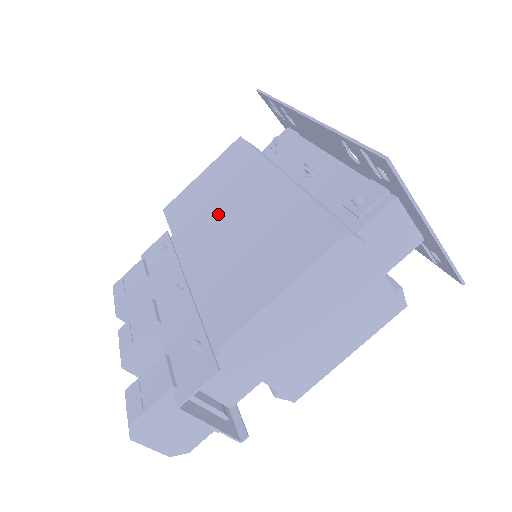
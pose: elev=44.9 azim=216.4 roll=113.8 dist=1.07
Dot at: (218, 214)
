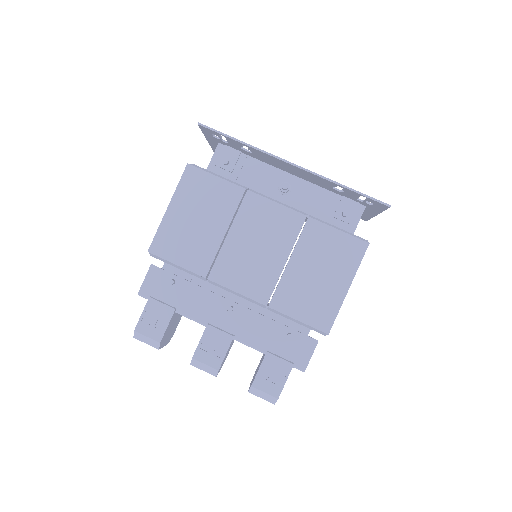
Dot at: (238, 247)
